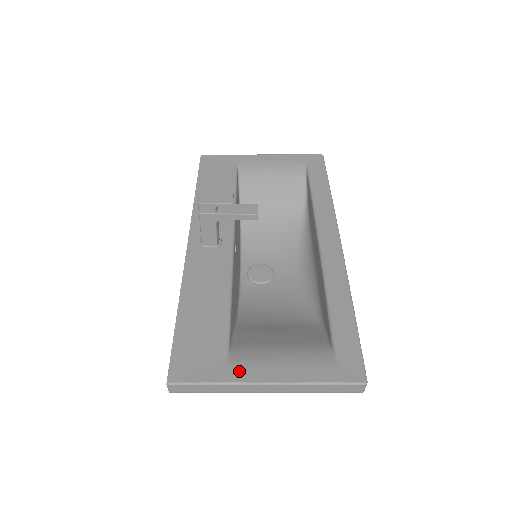
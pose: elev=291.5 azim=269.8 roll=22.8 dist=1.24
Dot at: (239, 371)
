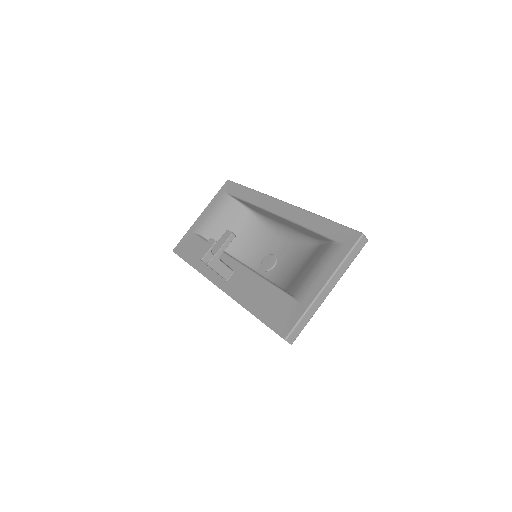
Dot at: (307, 297)
